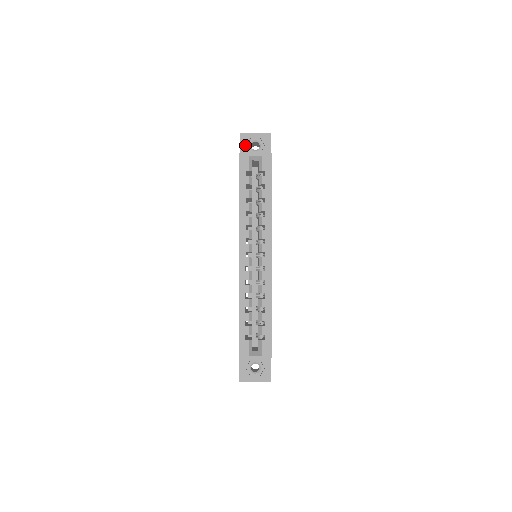
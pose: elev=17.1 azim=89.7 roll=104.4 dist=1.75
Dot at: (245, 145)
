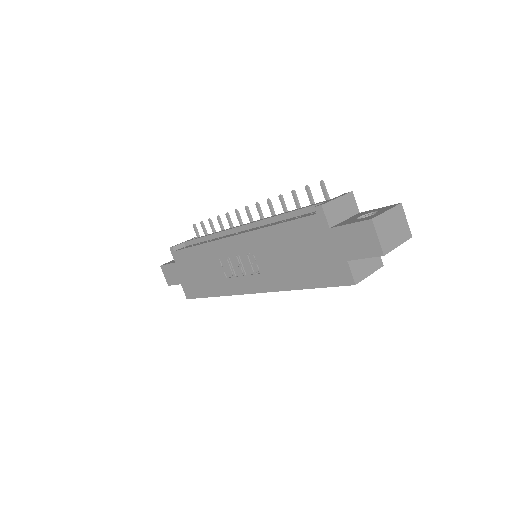
Dot at: occluded
